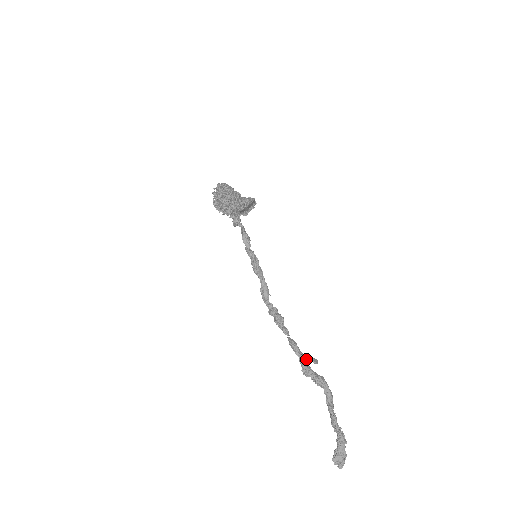
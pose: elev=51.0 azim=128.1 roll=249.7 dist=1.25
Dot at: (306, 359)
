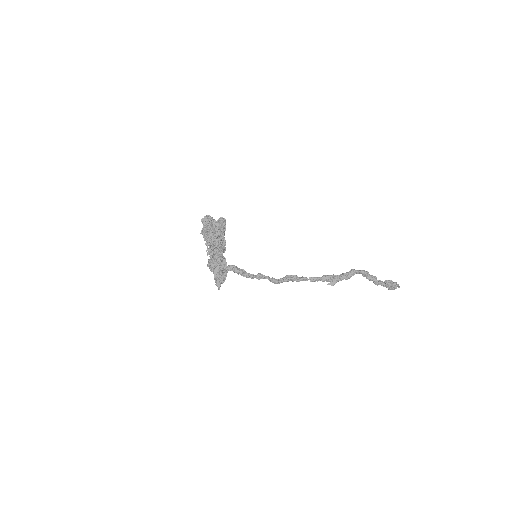
Dot at: (329, 279)
